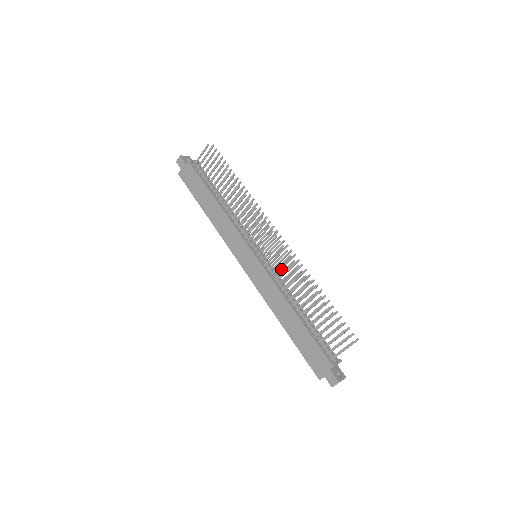
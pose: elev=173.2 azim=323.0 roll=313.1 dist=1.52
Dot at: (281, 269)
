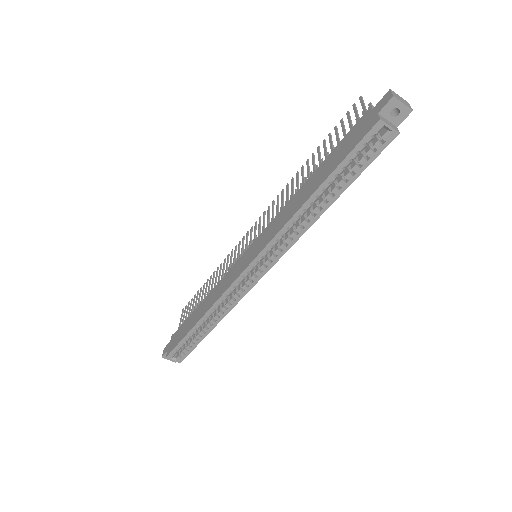
Dot at: occluded
